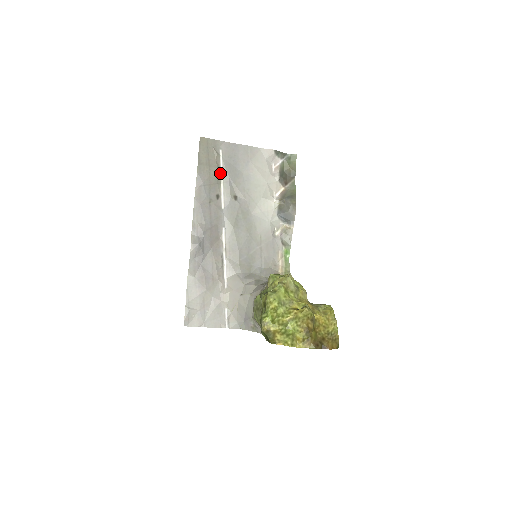
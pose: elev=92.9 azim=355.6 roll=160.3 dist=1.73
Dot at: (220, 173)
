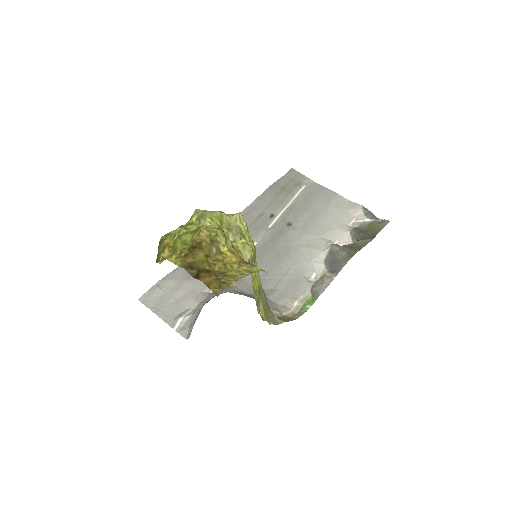
Dot at: (290, 201)
